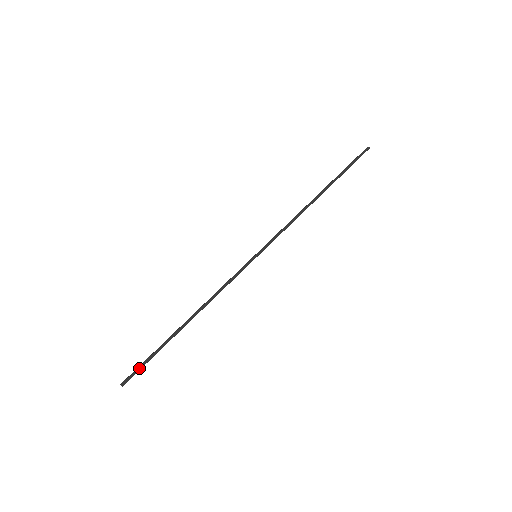
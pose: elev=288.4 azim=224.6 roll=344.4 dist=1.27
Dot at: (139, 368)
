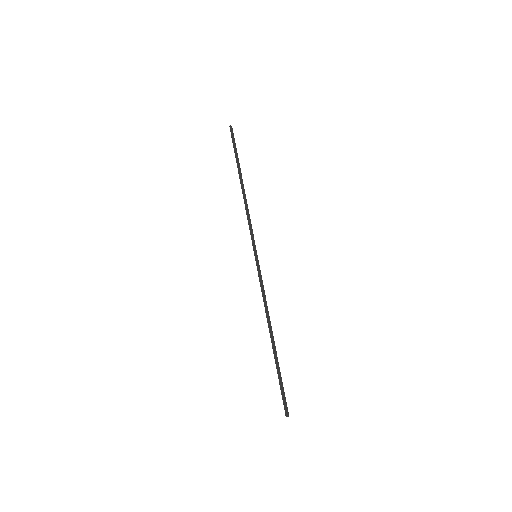
Dot at: (282, 395)
